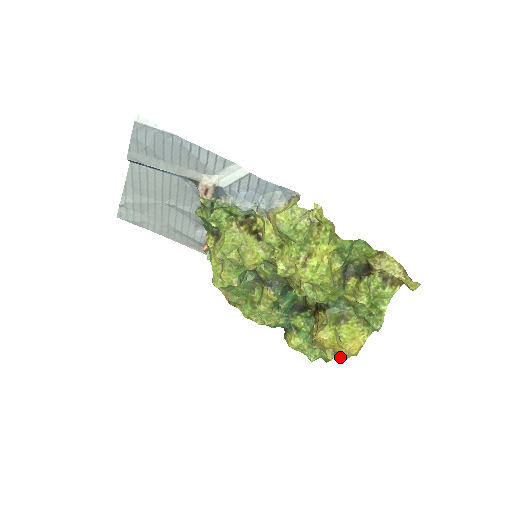
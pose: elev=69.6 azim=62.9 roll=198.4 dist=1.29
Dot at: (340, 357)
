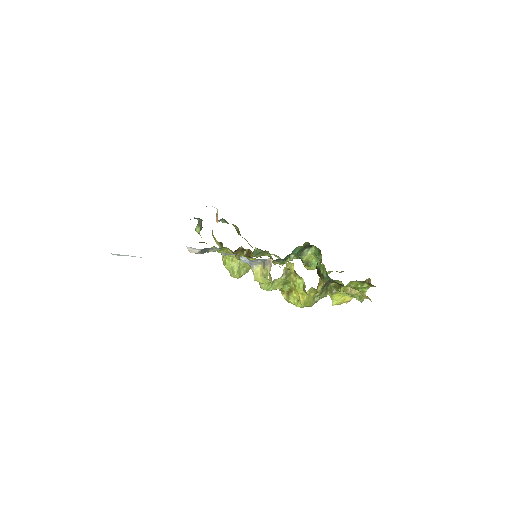
Dot at: occluded
